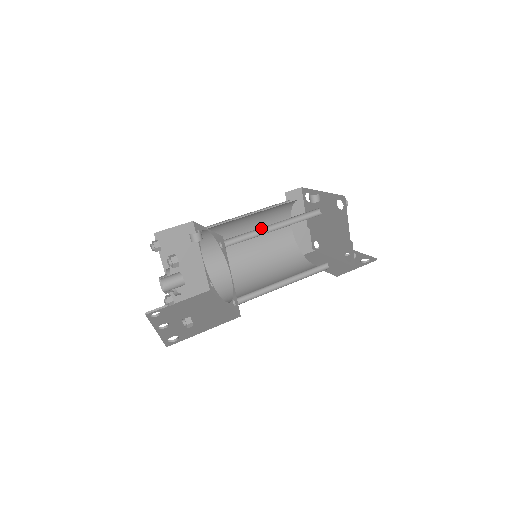
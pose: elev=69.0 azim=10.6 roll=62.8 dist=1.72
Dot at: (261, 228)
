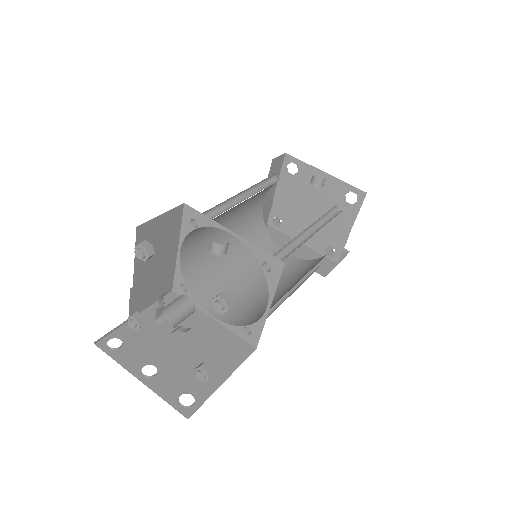
Dot at: occluded
